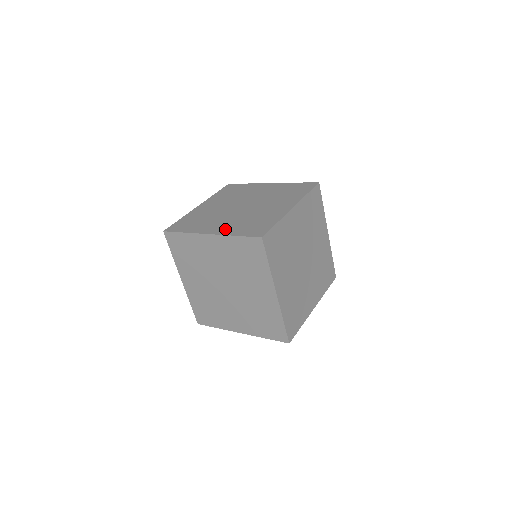
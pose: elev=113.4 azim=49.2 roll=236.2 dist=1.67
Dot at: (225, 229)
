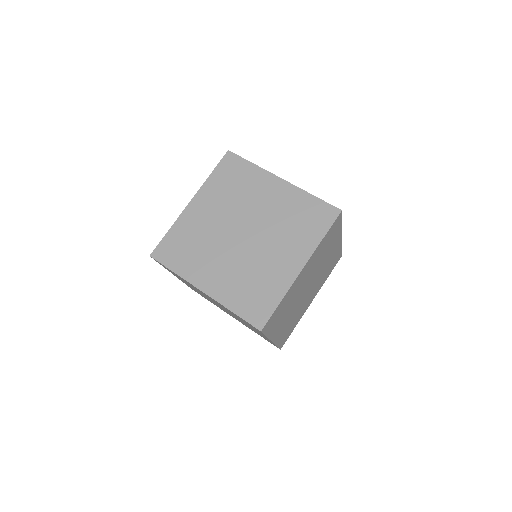
Dot at: (221, 289)
